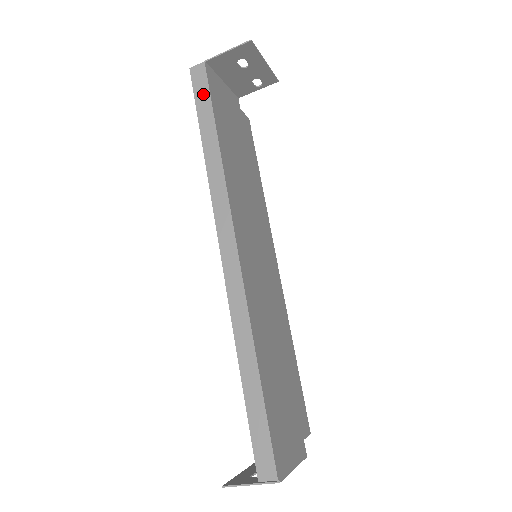
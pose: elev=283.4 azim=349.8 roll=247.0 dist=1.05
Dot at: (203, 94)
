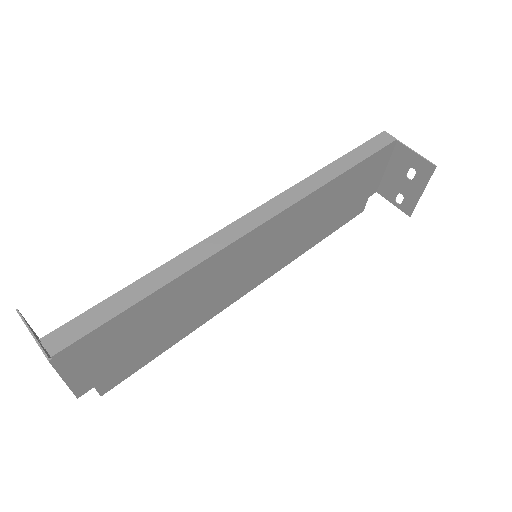
Dot at: (371, 148)
